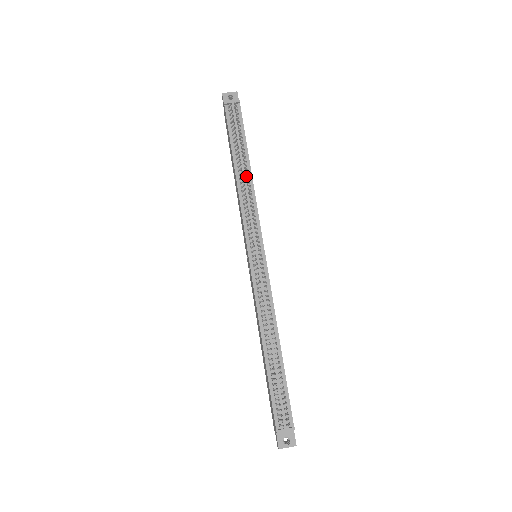
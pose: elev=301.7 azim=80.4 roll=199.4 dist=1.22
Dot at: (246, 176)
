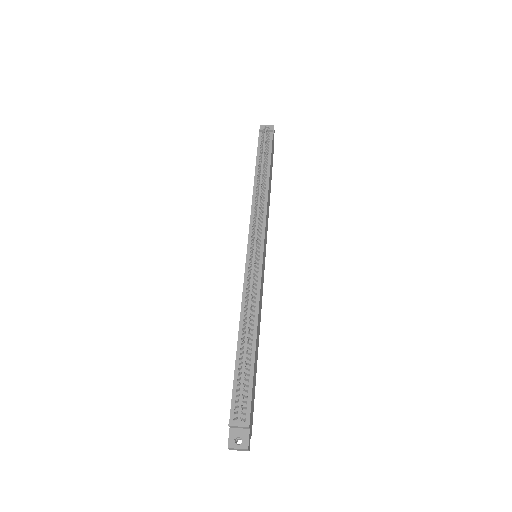
Dot at: (262, 184)
